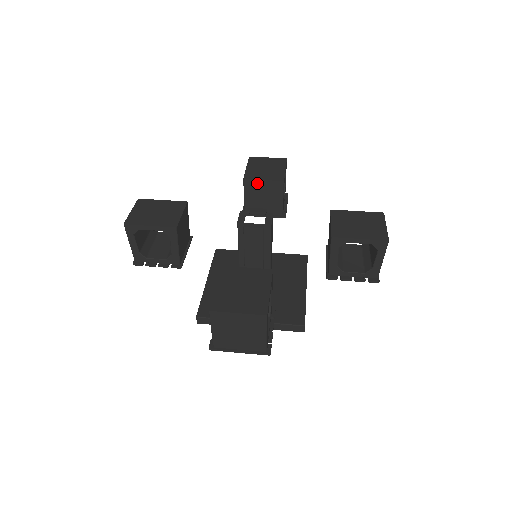
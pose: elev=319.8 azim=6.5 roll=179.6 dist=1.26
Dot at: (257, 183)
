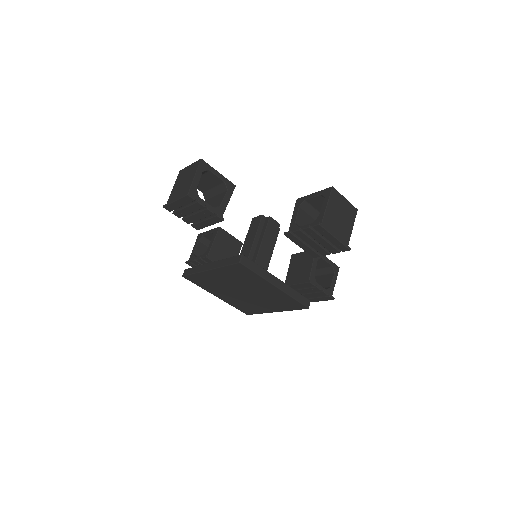
Dot at: (227, 235)
